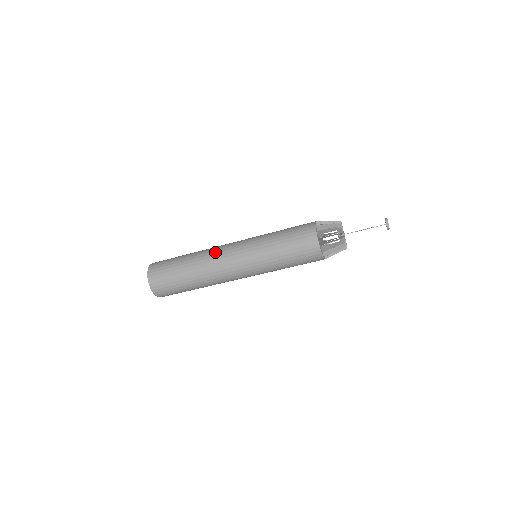
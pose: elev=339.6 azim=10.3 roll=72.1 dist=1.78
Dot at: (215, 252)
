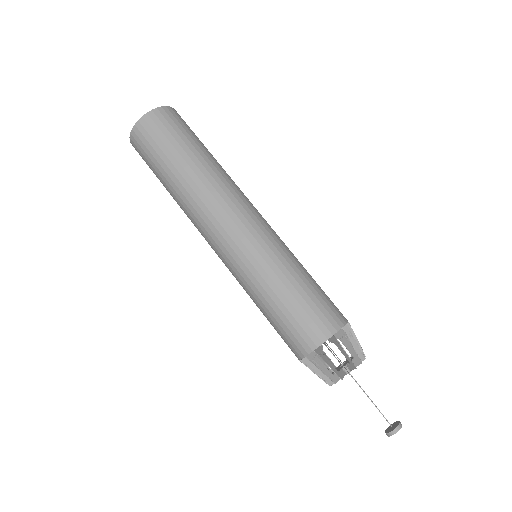
Dot at: (221, 201)
